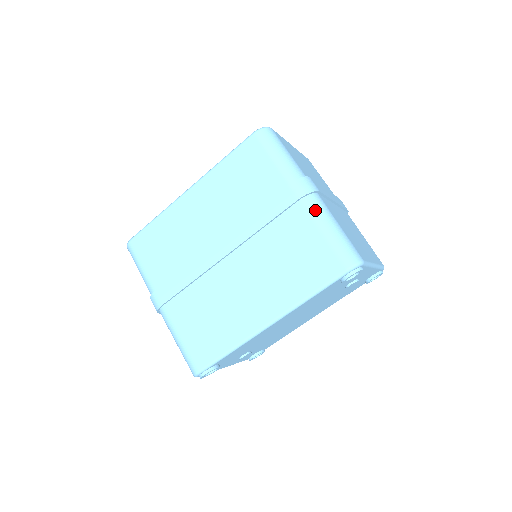
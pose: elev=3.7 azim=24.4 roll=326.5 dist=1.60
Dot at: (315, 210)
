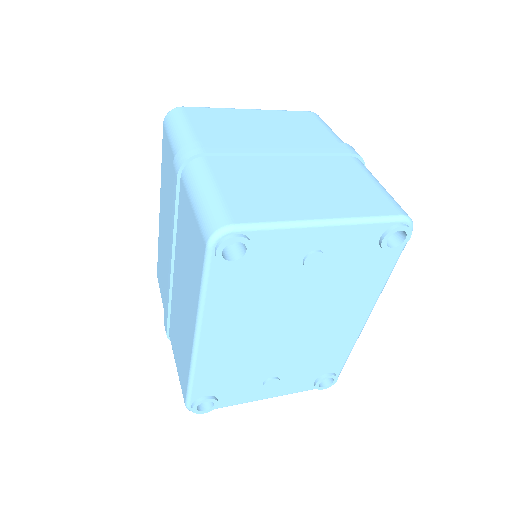
Dot at: (189, 180)
